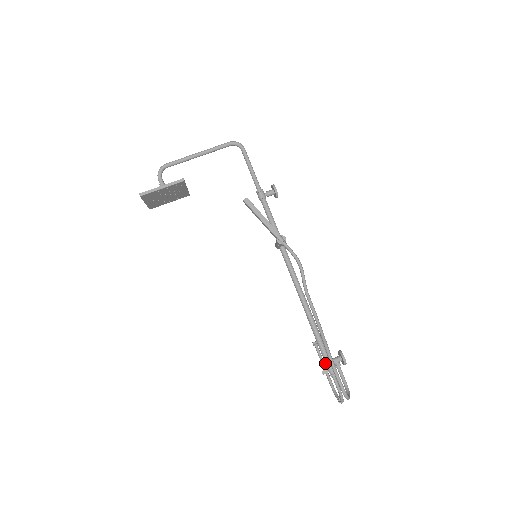
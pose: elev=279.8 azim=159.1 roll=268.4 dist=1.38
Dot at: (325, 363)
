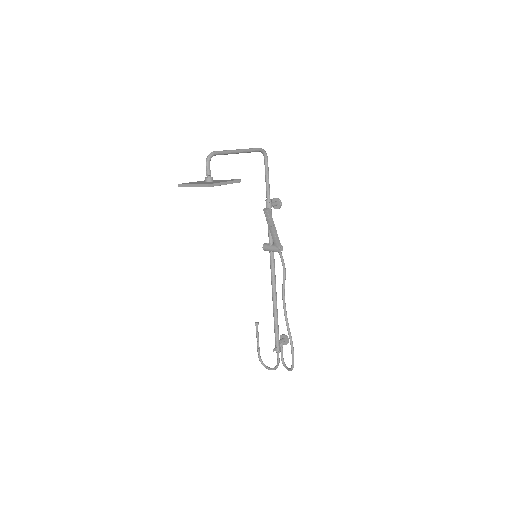
Dot at: (276, 343)
